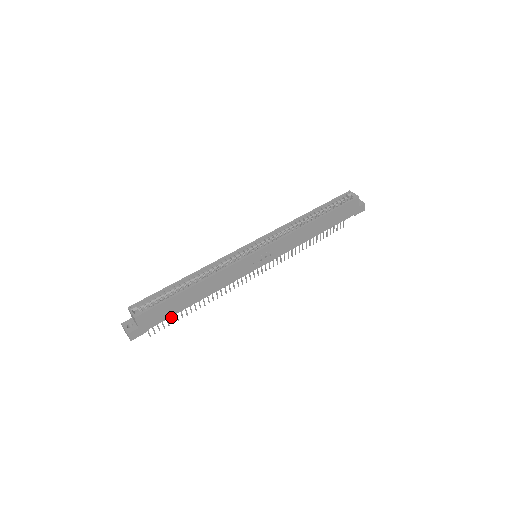
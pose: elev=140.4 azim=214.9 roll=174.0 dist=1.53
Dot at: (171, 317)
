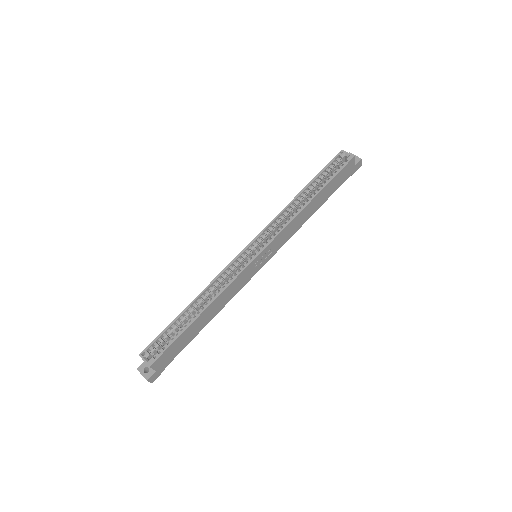
Dot at: occluded
